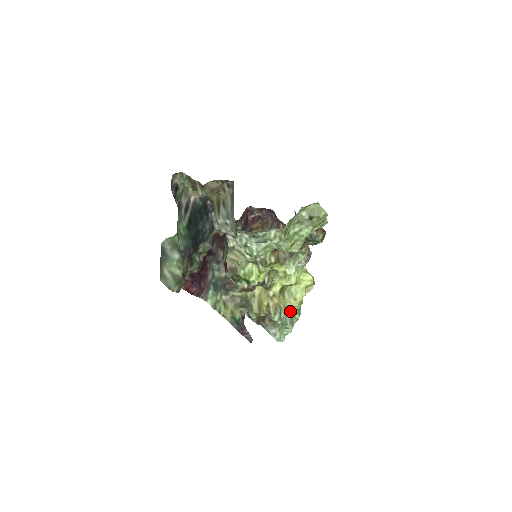
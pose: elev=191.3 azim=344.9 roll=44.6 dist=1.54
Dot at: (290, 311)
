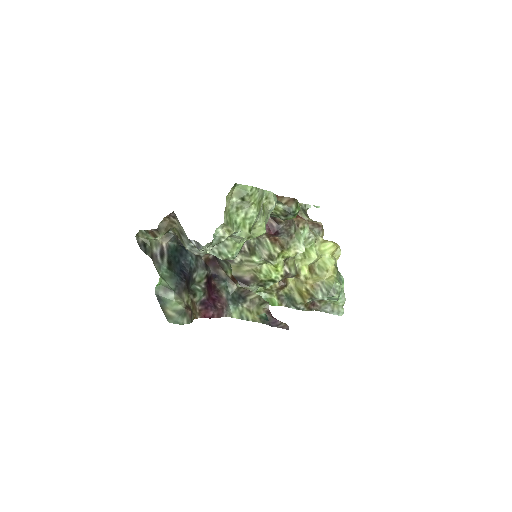
Dot at: (329, 283)
